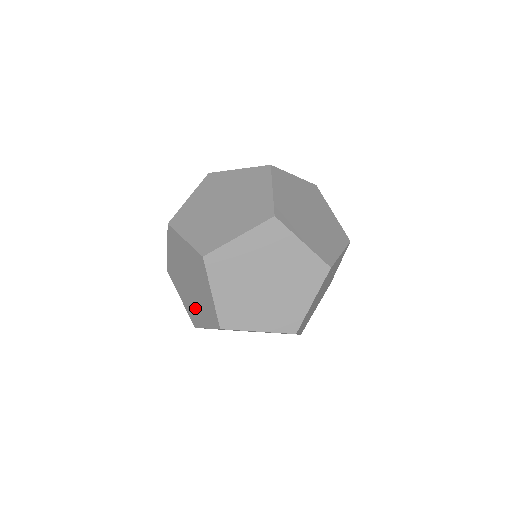
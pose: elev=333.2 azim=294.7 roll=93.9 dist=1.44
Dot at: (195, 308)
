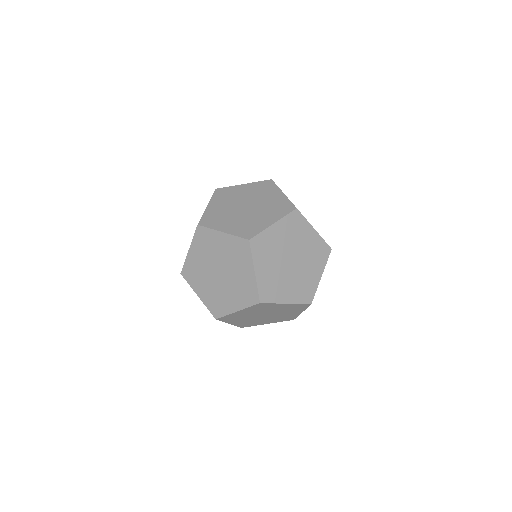
Dot at: occluded
